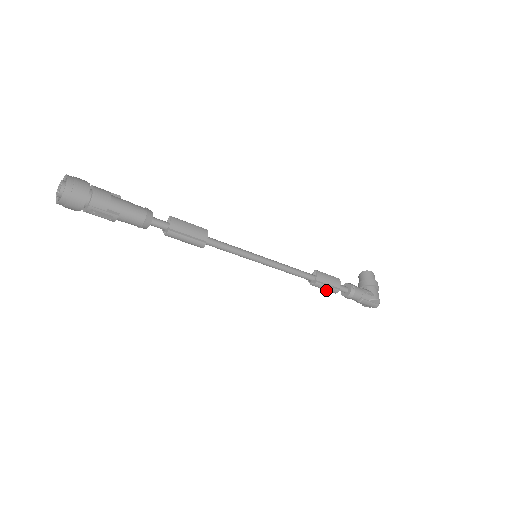
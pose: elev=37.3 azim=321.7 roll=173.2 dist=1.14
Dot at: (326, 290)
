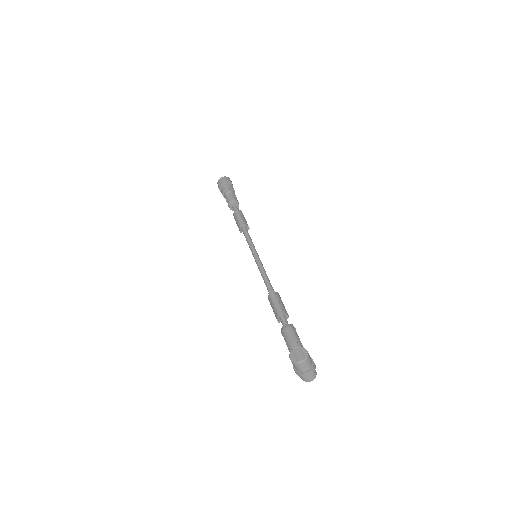
Dot at: (275, 306)
